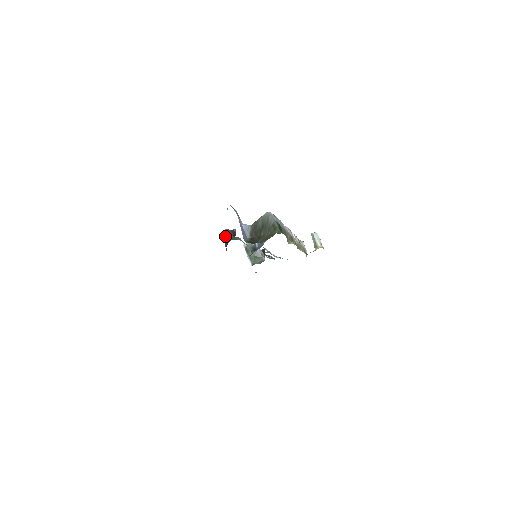
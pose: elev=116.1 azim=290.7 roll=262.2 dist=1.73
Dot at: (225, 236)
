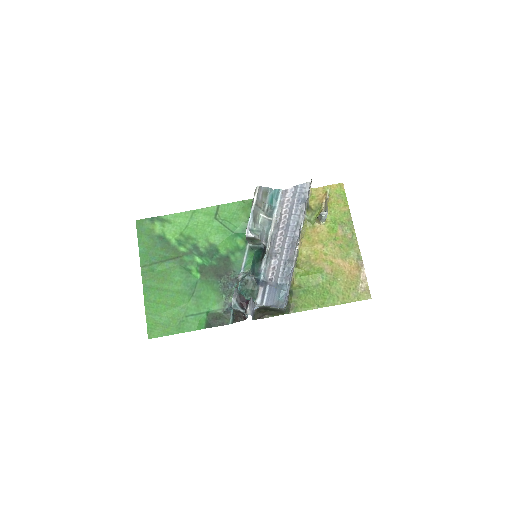
Dot at: (235, 312)
